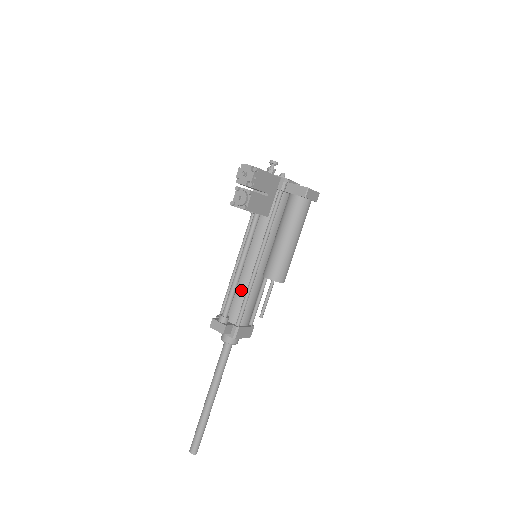
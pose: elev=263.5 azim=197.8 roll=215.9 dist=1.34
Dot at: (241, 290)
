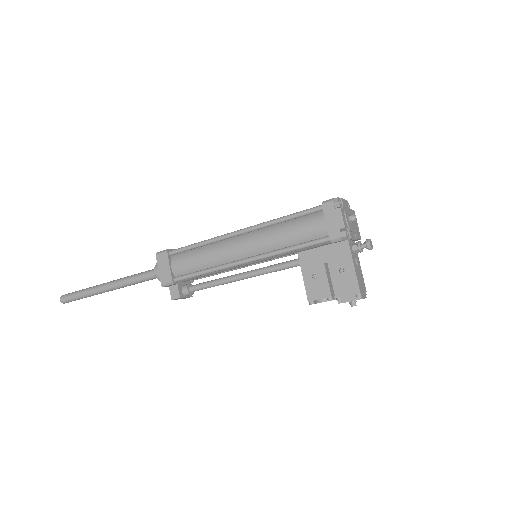
Dot at: occluded
